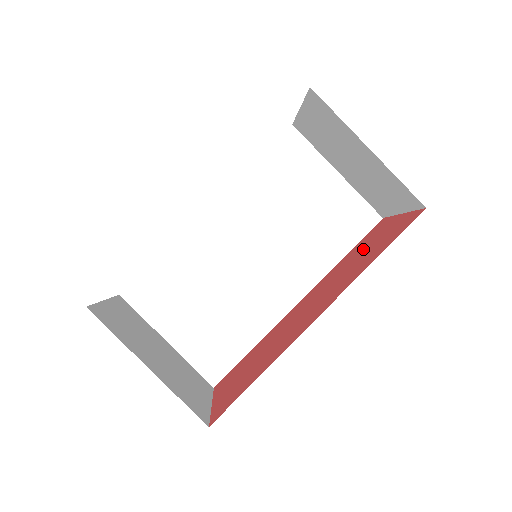
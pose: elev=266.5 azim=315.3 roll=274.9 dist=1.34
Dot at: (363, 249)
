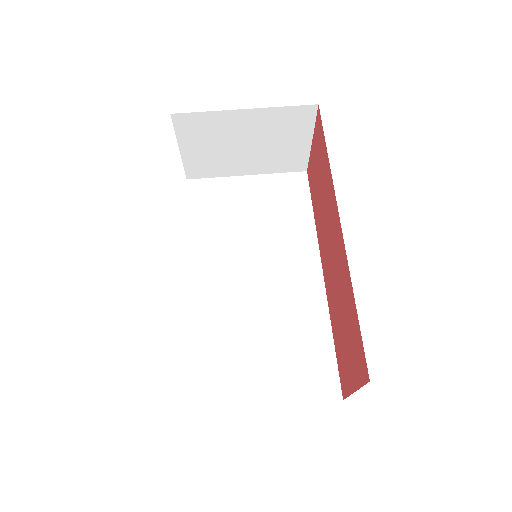
Dot at: (317, 185)
